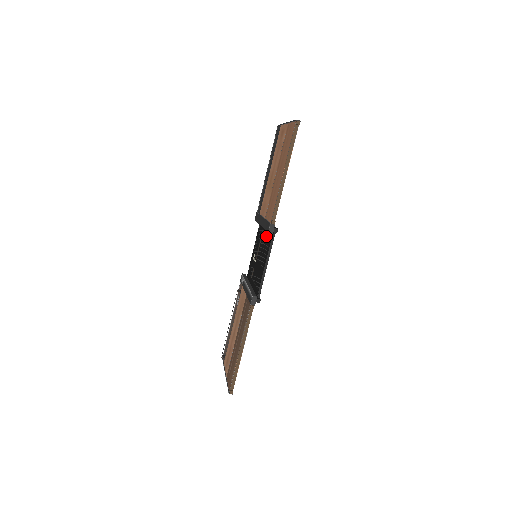
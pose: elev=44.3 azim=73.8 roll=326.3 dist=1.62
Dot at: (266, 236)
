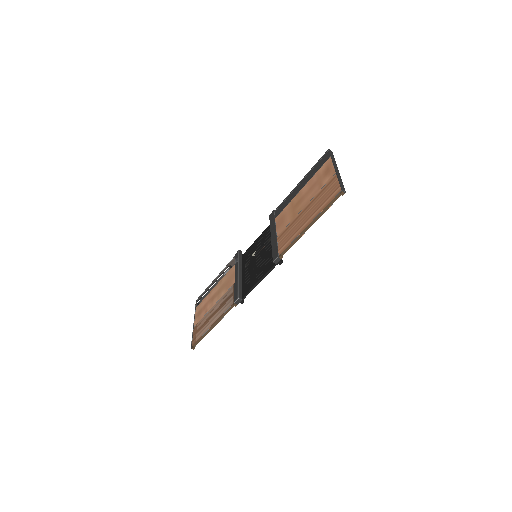
Dot at: (271, 251)
